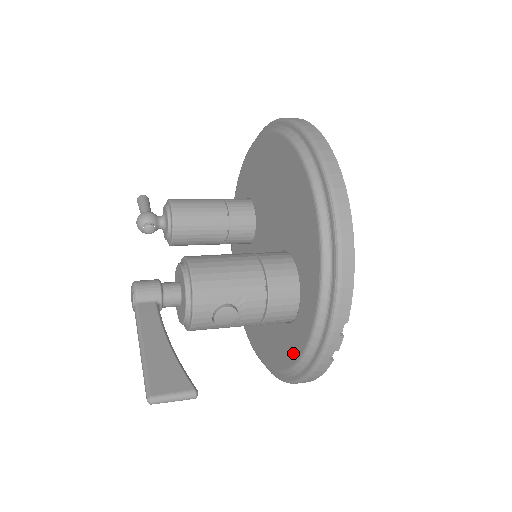
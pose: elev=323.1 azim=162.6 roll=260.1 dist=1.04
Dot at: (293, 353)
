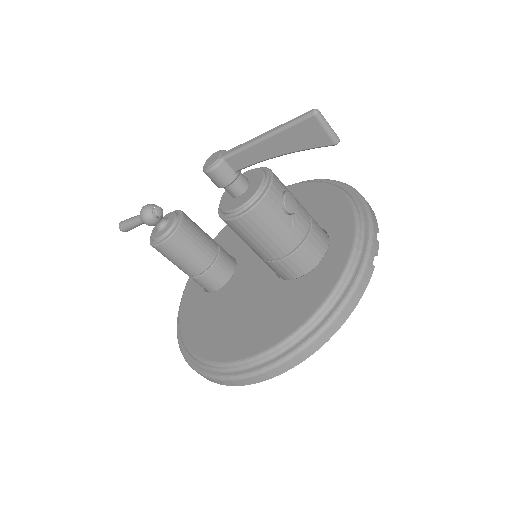
Dot at: (333, 274)
